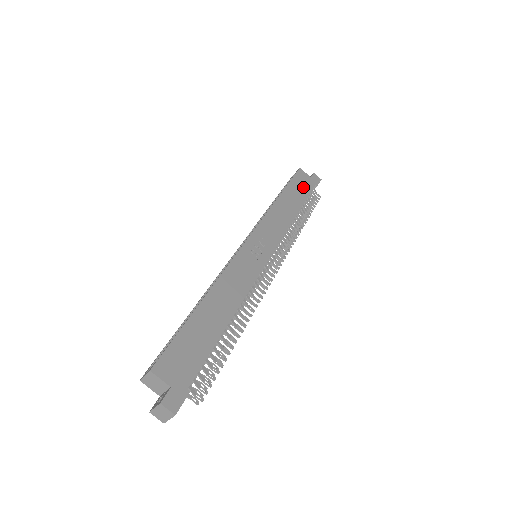
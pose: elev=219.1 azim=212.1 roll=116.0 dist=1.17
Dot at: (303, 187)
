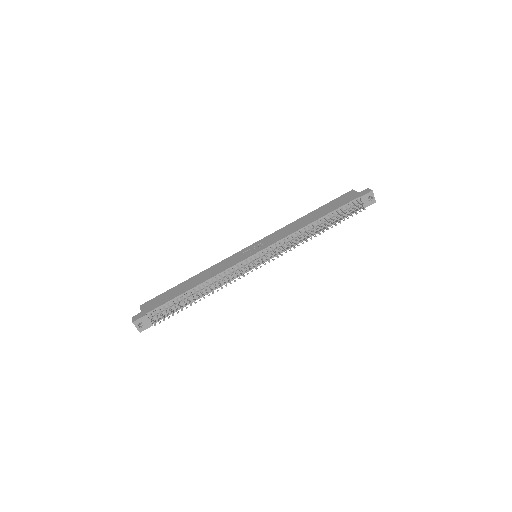
Dot at: (340, 202)
